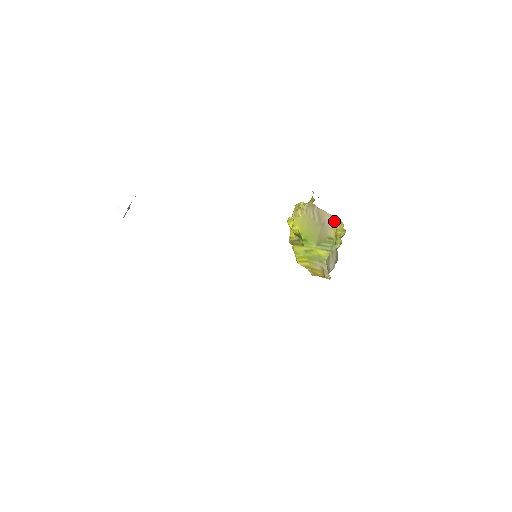
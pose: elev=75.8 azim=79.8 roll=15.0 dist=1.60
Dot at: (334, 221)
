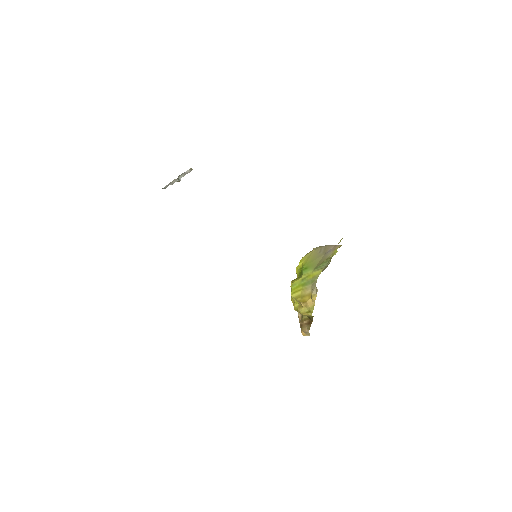
Dot at: (337, 247)
